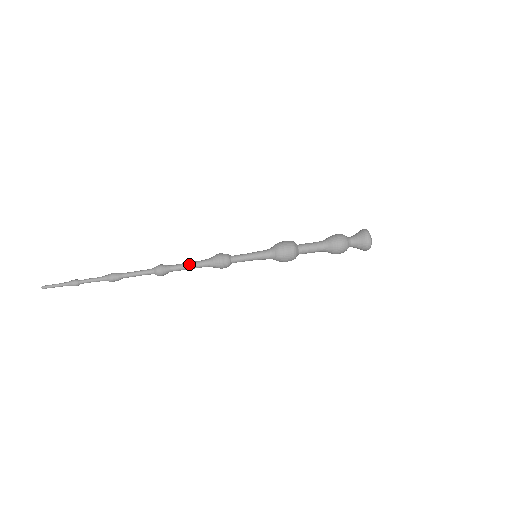
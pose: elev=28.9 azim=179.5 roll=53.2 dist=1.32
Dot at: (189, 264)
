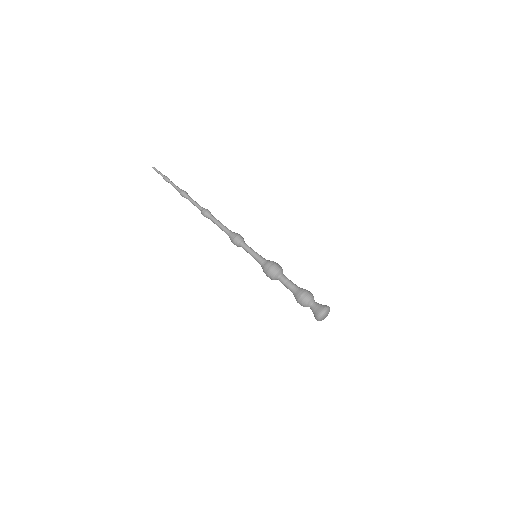
Dot at: (221, 223)
